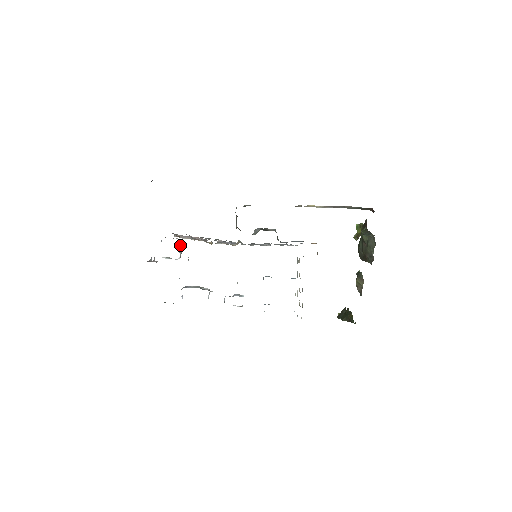
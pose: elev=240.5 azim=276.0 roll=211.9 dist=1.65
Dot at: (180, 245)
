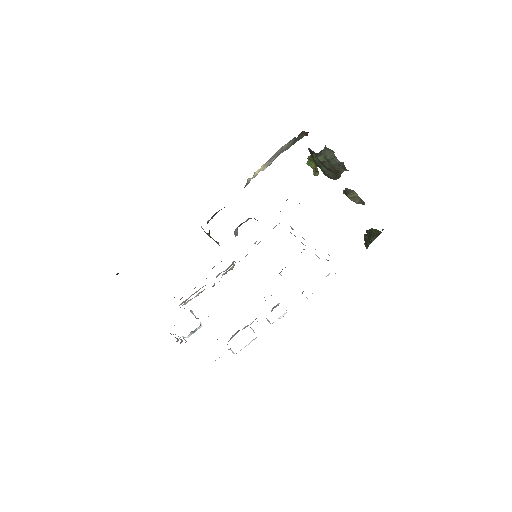
Dot at: occluded
